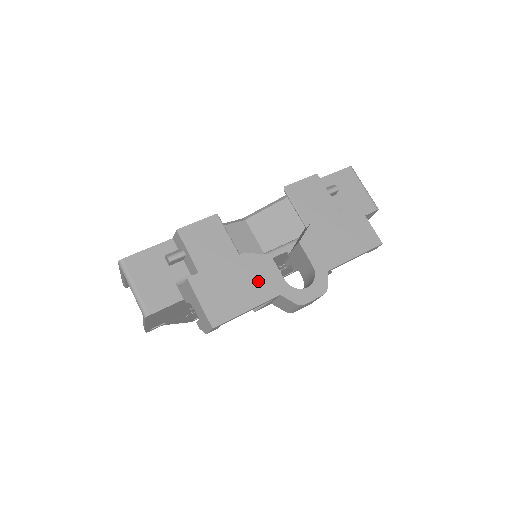
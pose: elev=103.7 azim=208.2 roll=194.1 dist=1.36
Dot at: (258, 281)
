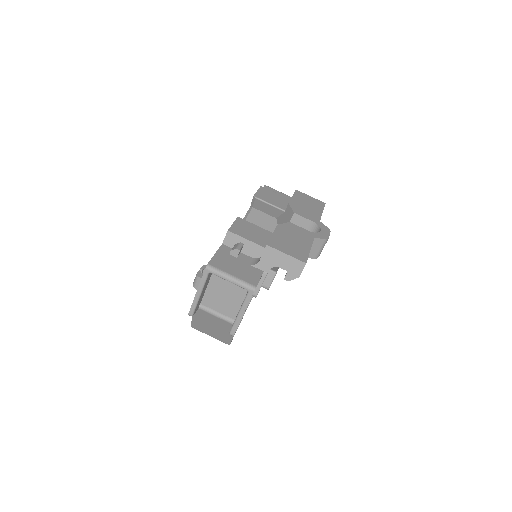
Dot at: (299, 235)
